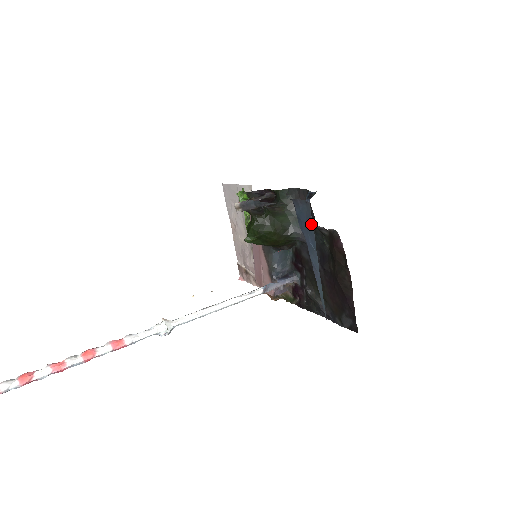
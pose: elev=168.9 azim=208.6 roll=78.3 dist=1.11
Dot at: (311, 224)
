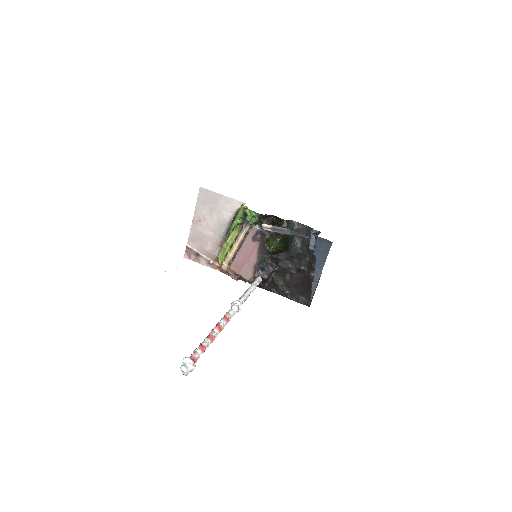
Dot at: (327, 253)
